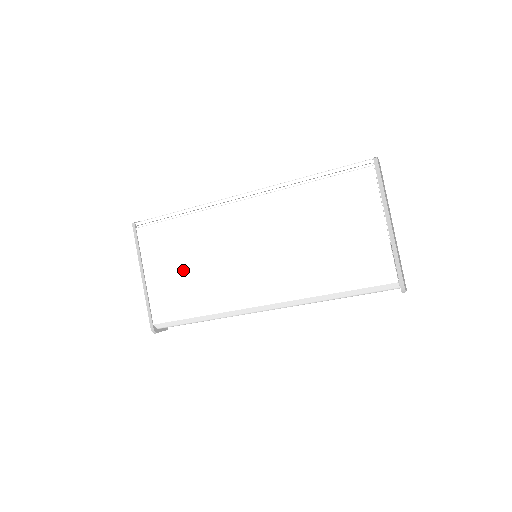
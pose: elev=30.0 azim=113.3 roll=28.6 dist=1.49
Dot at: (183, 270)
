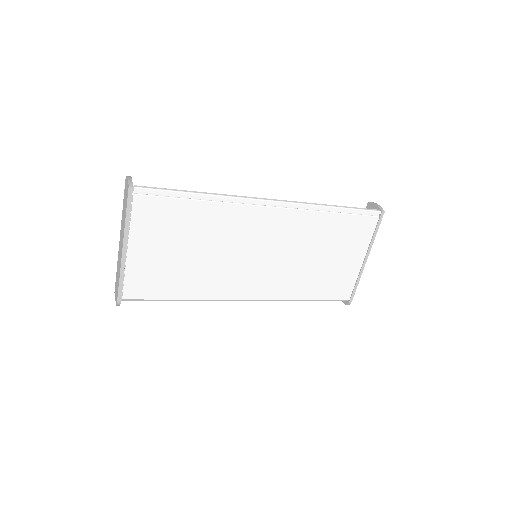
Dot at: (180, 254)
